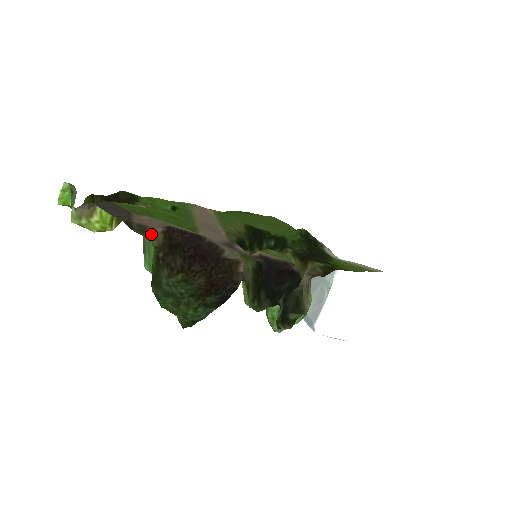
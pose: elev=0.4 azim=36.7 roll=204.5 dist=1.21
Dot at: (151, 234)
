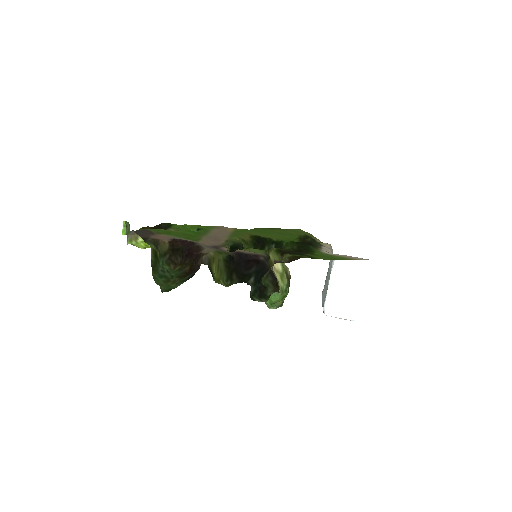
Dot at: (161, 244)
